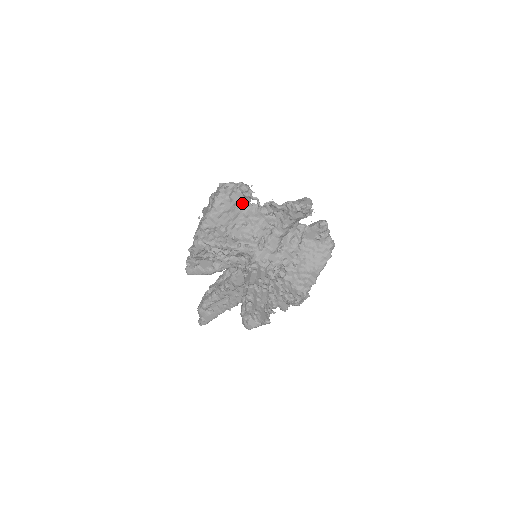
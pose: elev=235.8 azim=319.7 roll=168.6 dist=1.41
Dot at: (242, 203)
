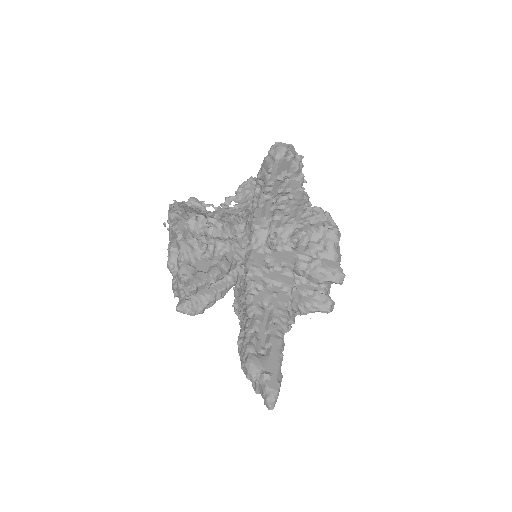
Dot at: (200, 212)
